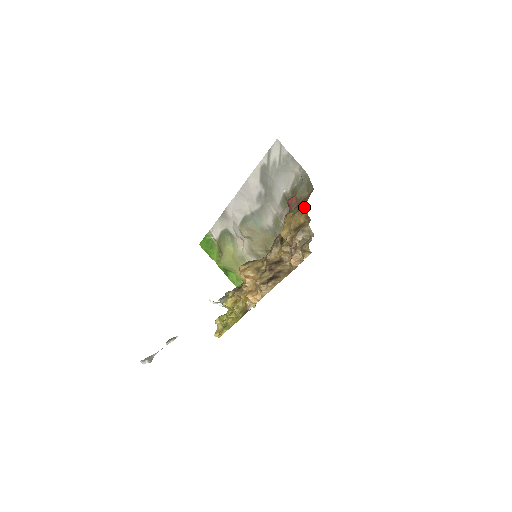
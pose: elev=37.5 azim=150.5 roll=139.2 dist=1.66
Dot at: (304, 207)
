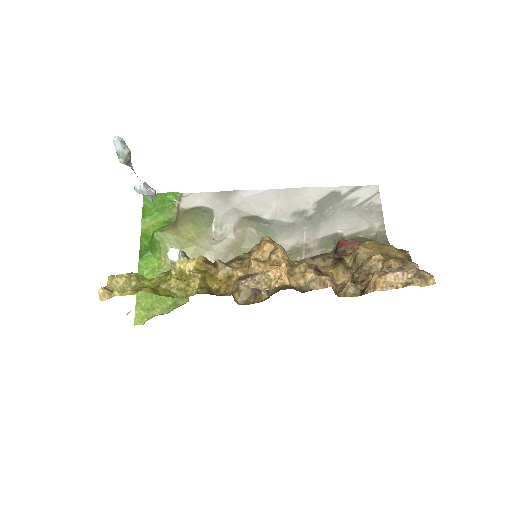
Dot at: (401, 249)
